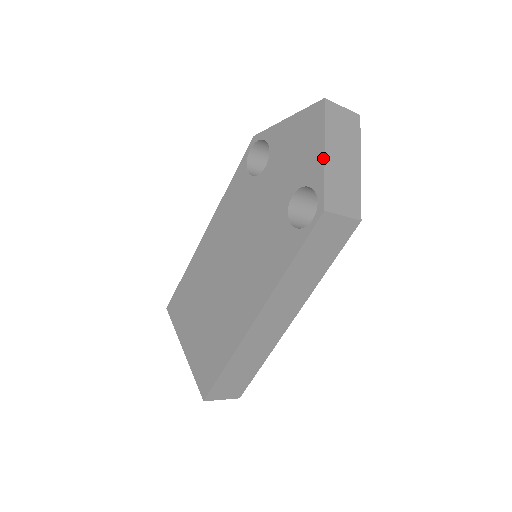
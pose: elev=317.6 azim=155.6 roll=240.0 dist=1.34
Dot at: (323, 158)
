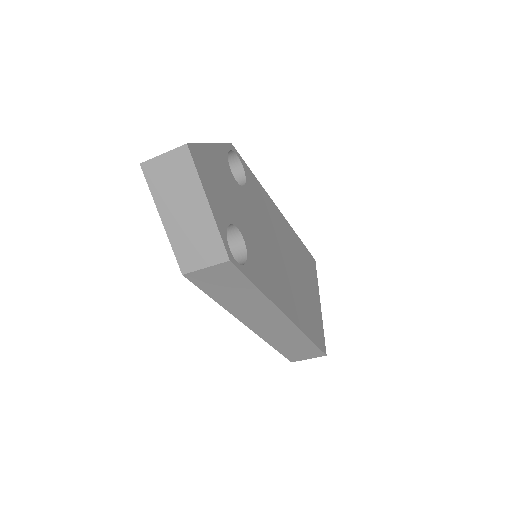
Dot at: (163, 225)
